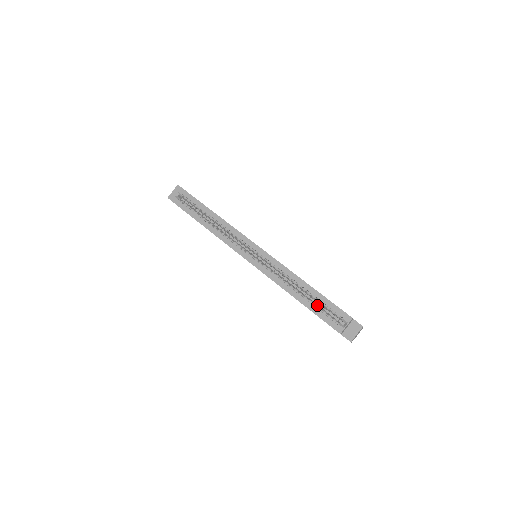
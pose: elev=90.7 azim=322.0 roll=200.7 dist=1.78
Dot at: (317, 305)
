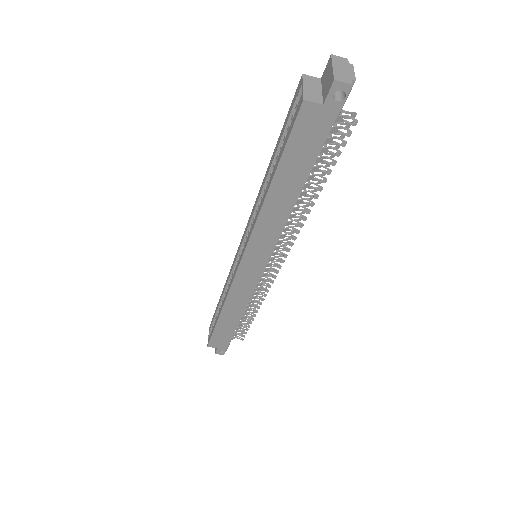
Dot at: occluded
